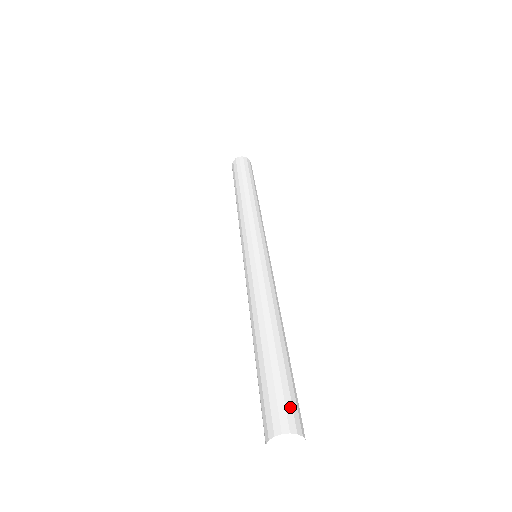
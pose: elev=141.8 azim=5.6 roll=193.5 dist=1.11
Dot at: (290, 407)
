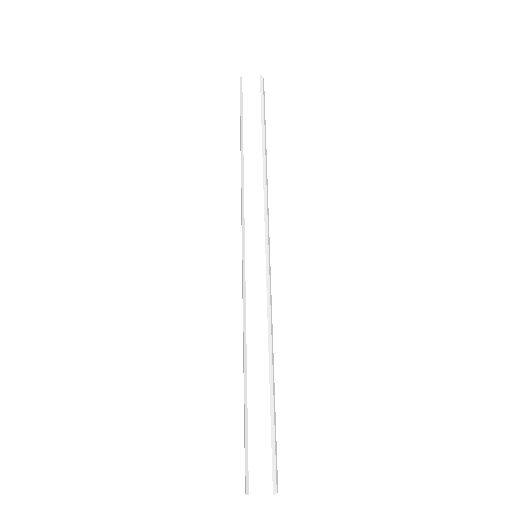
Dot at: (270, 468)
